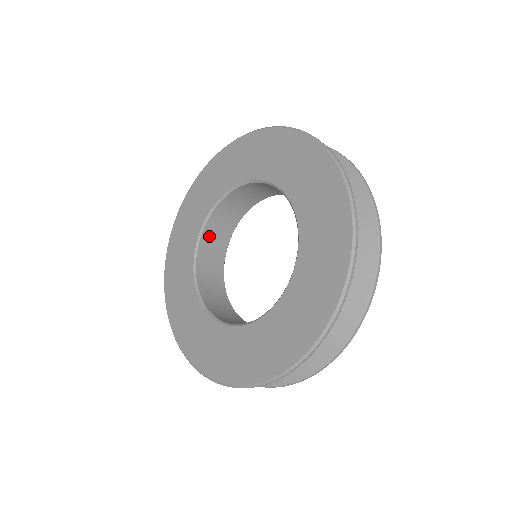
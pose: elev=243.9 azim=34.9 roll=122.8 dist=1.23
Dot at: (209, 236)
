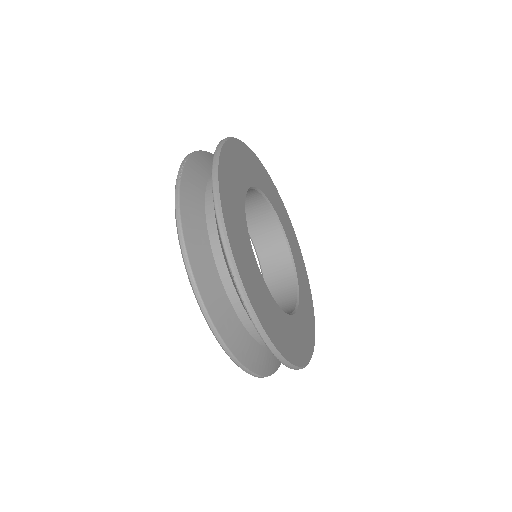
Dot at: (271, 275)
